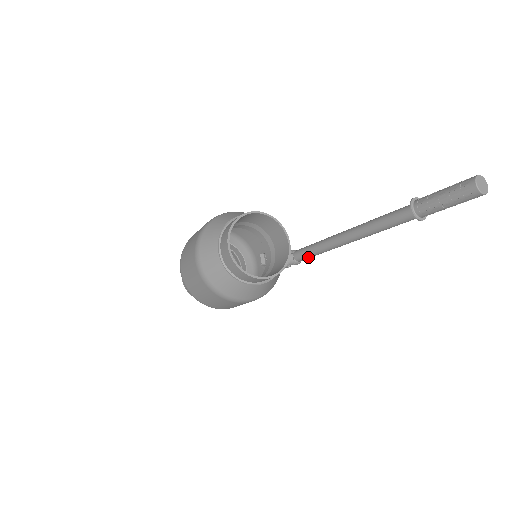
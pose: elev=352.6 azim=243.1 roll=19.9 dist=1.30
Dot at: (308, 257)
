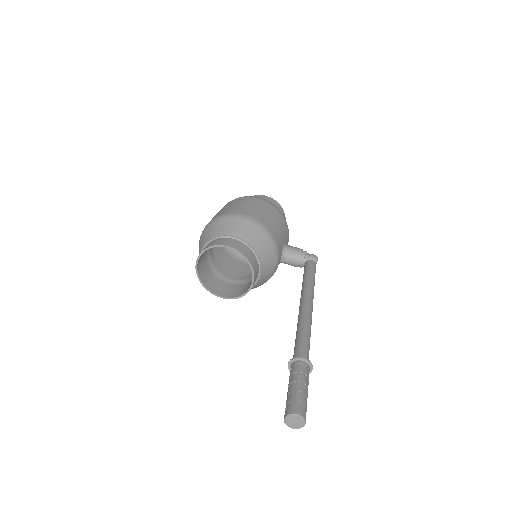
Dot at: occluded
